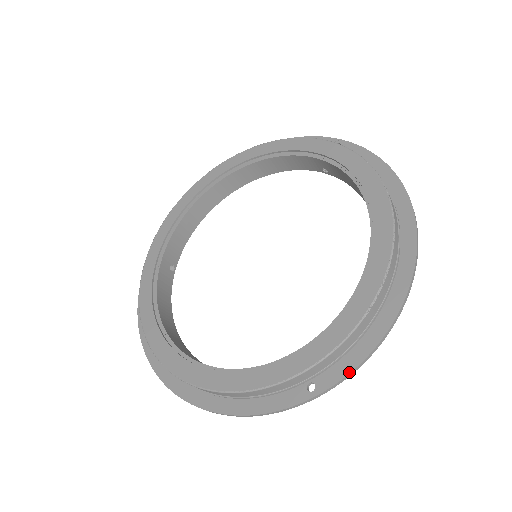
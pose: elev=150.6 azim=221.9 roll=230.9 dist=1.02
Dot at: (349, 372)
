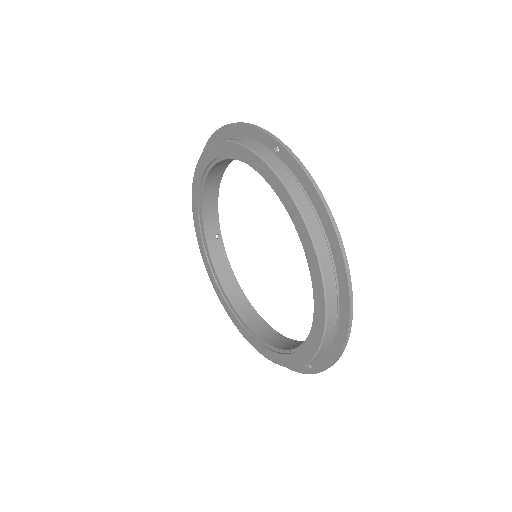
Dot at: (326, 369)
